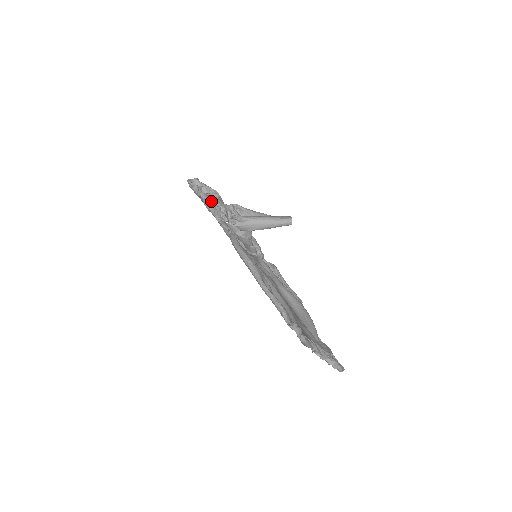
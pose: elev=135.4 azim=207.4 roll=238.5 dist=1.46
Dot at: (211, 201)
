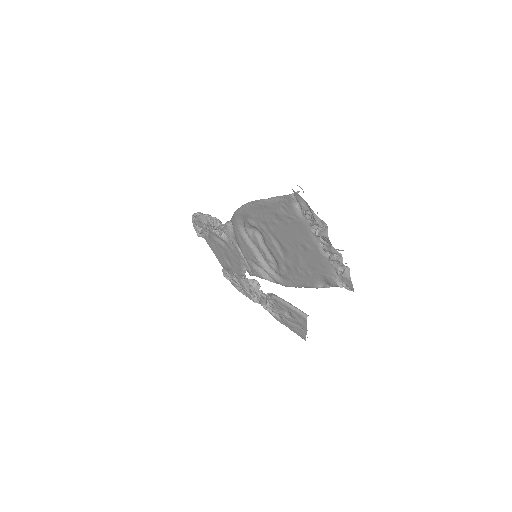
Dot at: occluded
